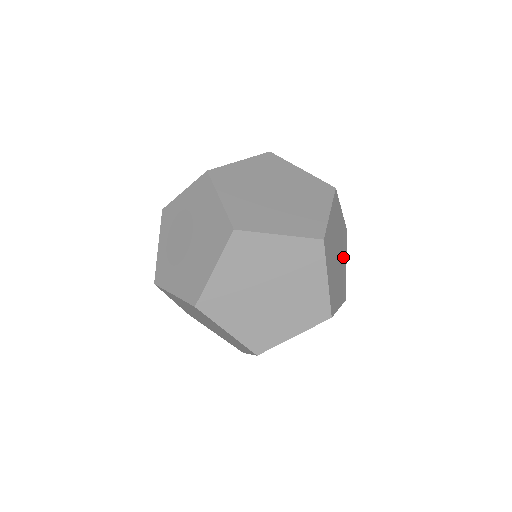
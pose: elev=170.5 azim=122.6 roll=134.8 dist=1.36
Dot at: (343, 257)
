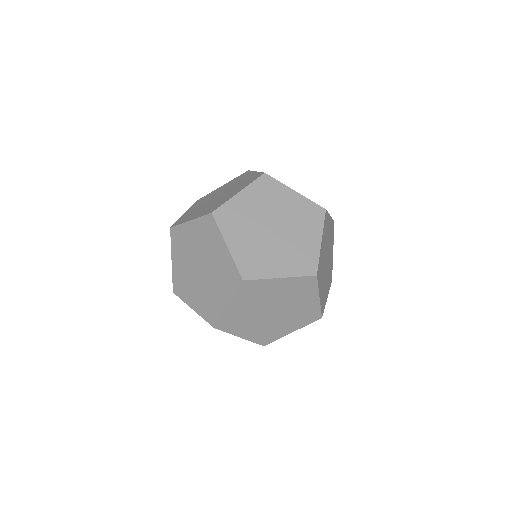
Dot at: (304, 232)
